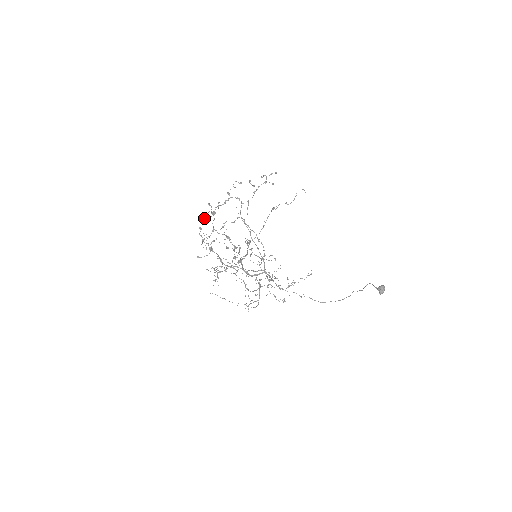
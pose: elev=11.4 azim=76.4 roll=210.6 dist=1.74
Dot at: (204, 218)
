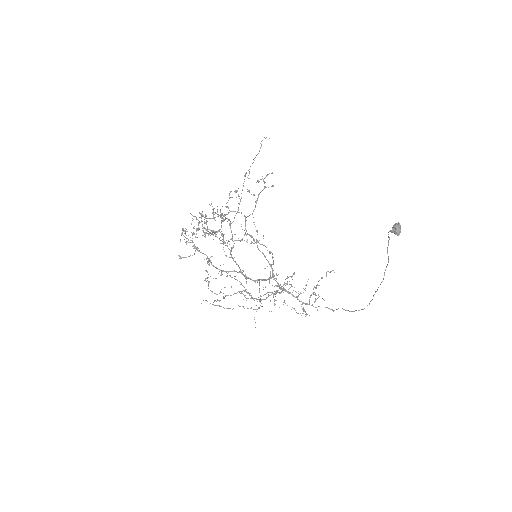
Dot at: occluded
